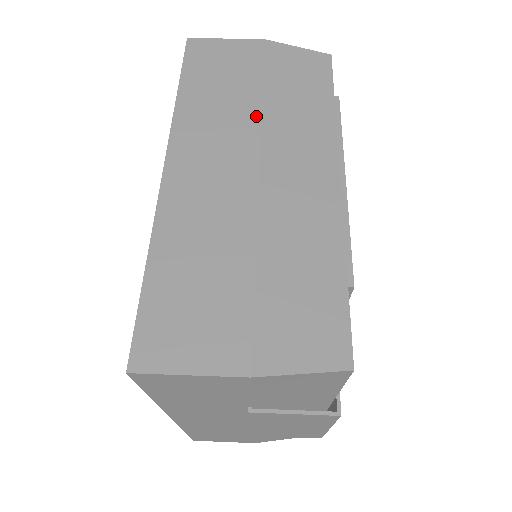
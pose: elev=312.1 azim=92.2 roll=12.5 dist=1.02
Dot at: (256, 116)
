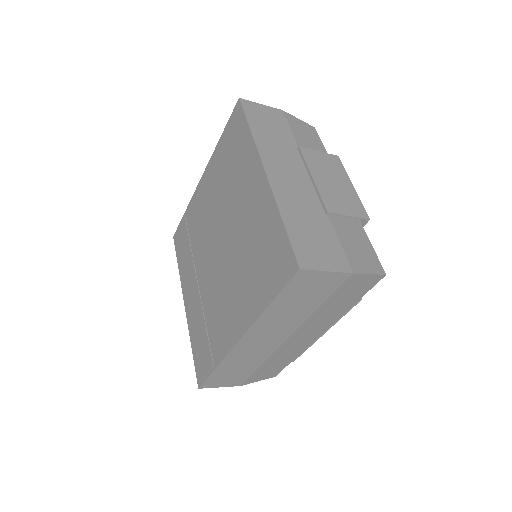
Dot at: occluded
